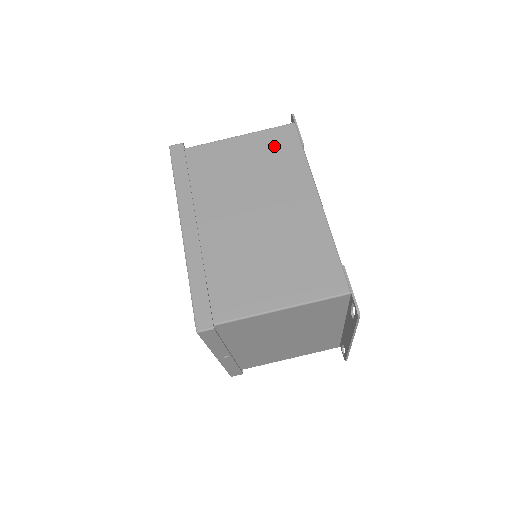
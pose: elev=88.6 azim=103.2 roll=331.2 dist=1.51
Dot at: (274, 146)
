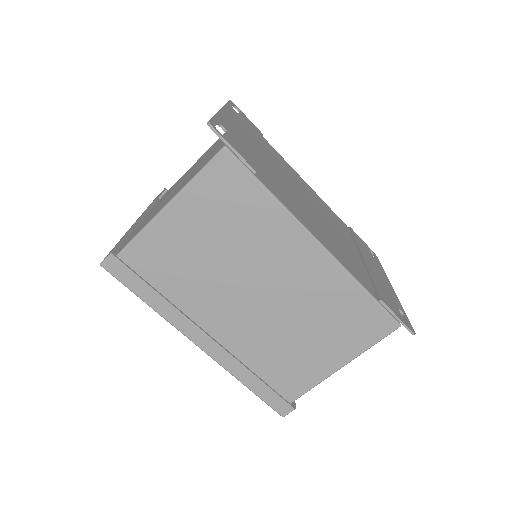
Dot at: (223, 199)
